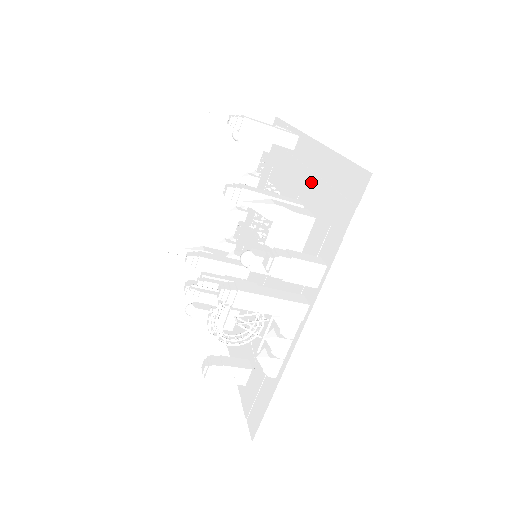
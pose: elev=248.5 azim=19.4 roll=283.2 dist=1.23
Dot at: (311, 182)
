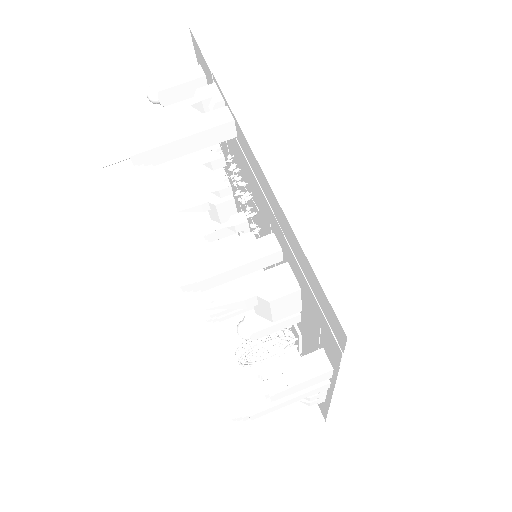
Dot at: (277, 229)
